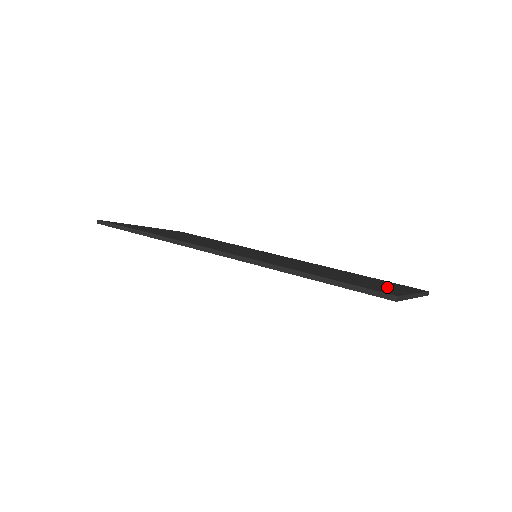
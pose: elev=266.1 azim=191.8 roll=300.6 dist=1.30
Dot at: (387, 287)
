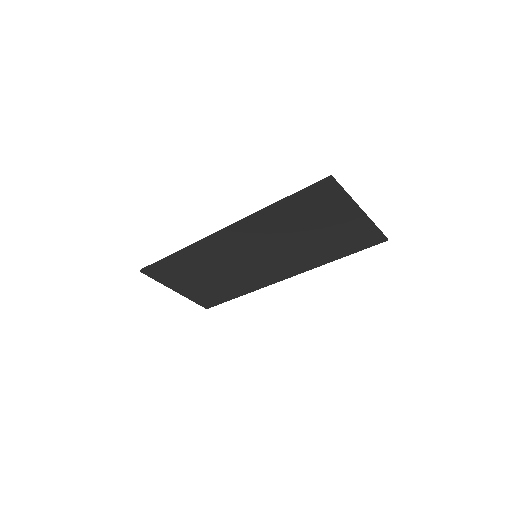
Dot at: (340, 210)
